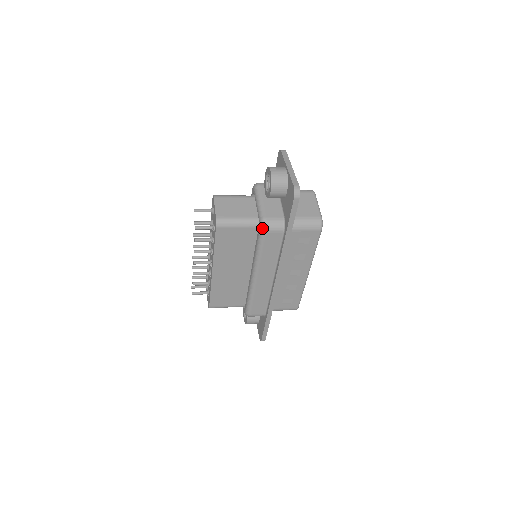
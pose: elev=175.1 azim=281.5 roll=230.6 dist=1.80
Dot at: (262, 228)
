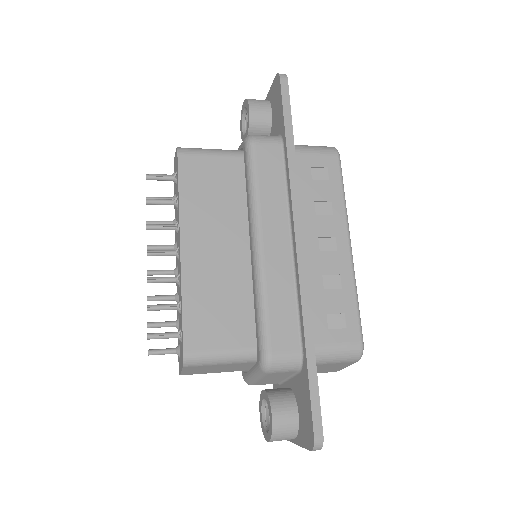
Dot at: (248, 141)
